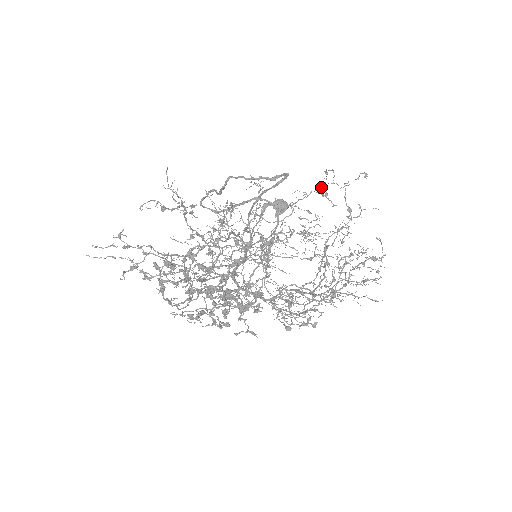
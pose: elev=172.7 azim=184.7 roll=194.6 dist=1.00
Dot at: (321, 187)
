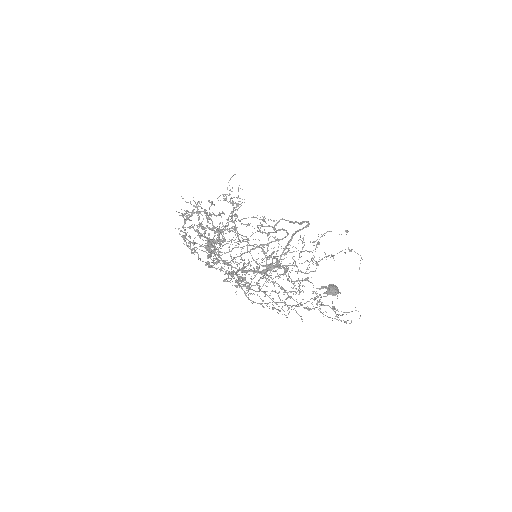
Dot at: (337, 253)
